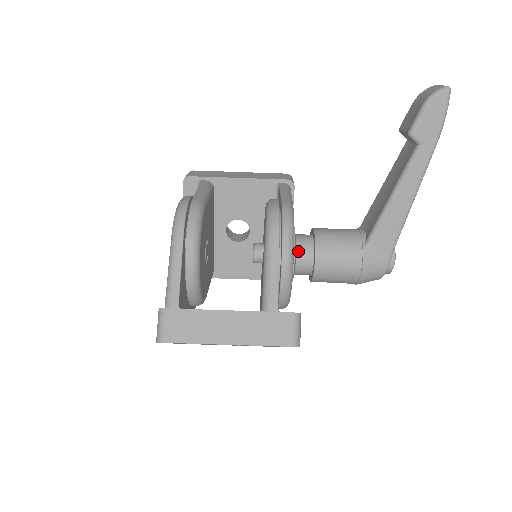
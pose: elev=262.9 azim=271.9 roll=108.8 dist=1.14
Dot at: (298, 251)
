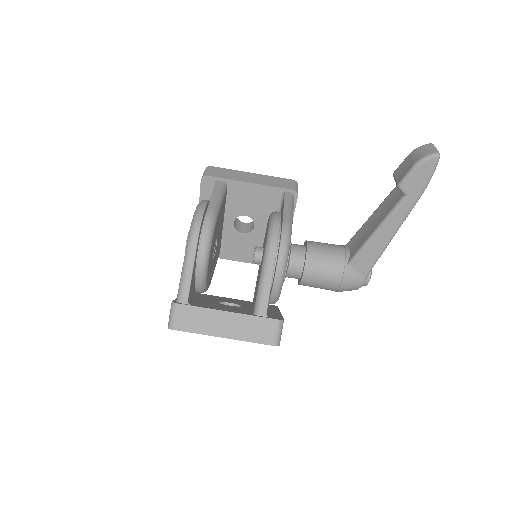
Dot at: (291, 262)
